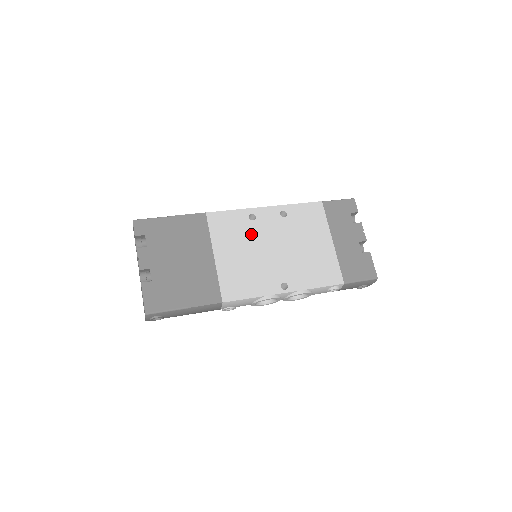
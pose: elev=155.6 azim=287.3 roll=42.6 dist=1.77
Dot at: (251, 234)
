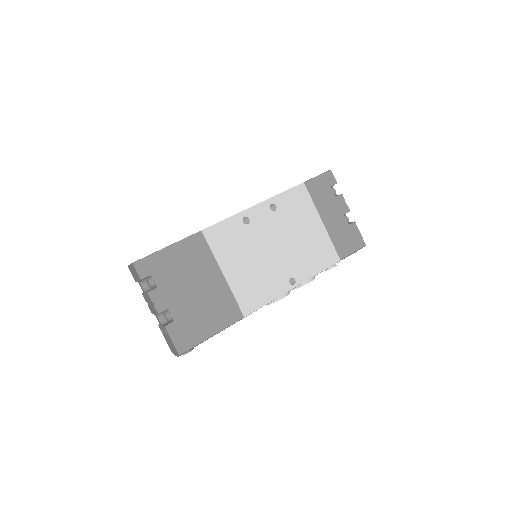
Dot at: (250, 239)
